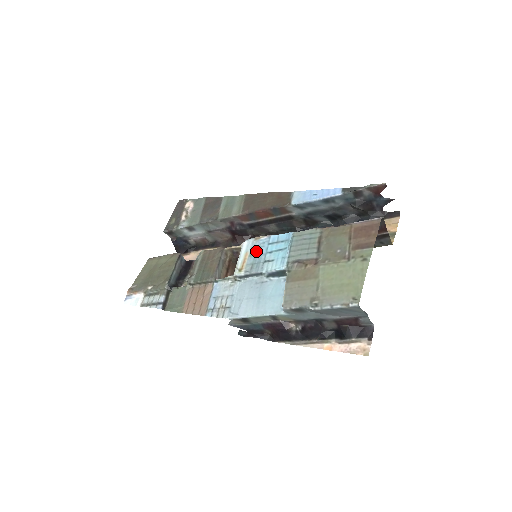
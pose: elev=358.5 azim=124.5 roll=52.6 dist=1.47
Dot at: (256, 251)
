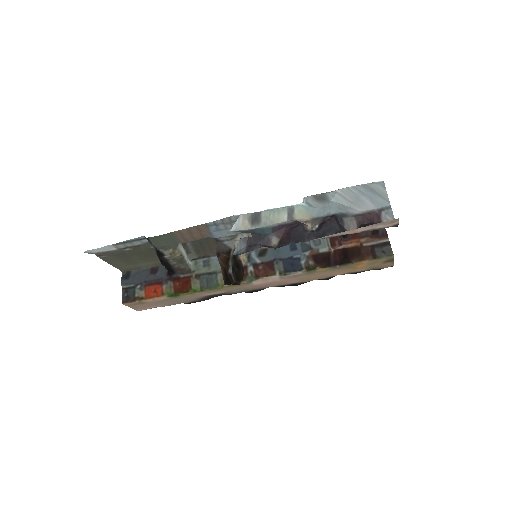
Dot at: occluded
